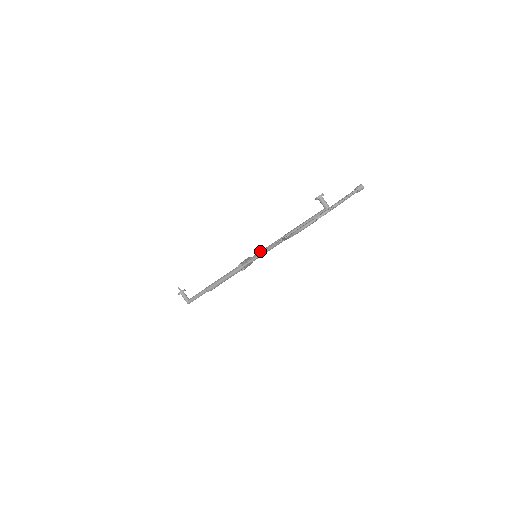
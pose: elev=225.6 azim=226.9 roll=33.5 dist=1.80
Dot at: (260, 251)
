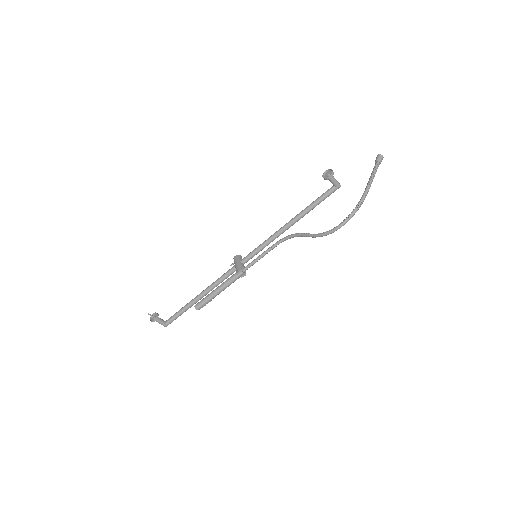
Dot at: (257, 248)
